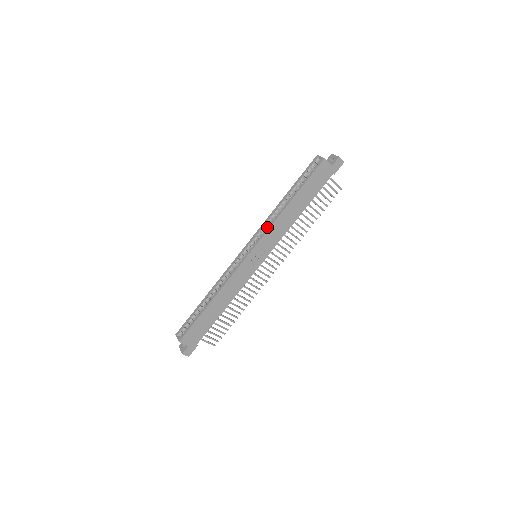
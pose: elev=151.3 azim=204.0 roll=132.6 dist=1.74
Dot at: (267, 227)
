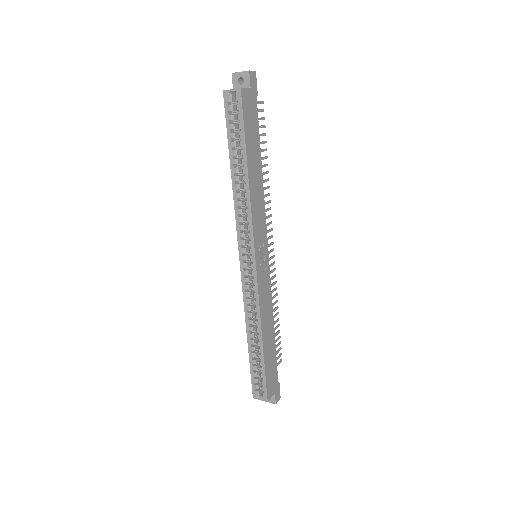
Dot at: (248, 221)
